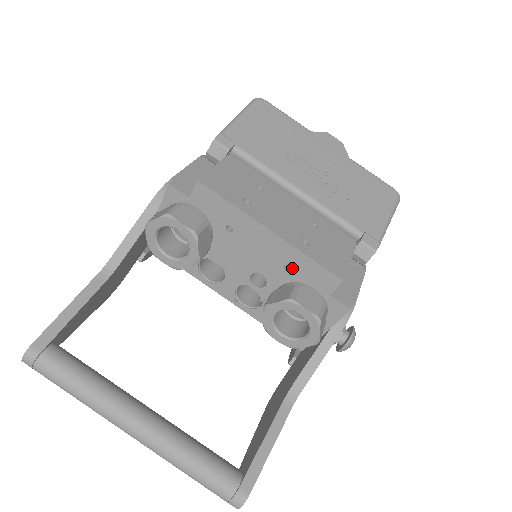
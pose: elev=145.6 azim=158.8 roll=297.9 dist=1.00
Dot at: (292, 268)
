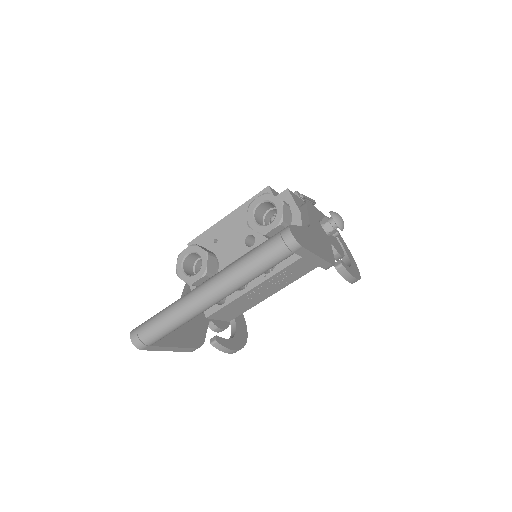
Dot at: occluded
